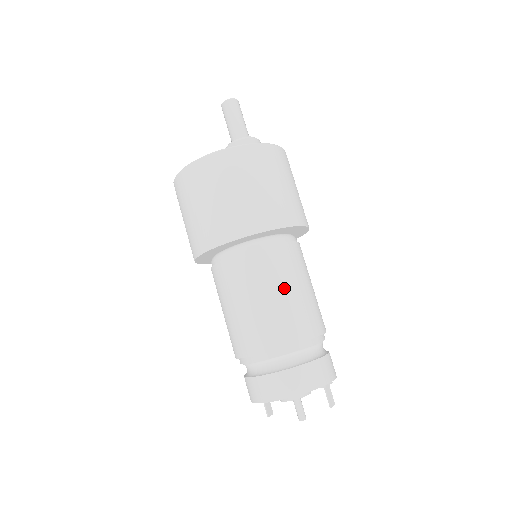
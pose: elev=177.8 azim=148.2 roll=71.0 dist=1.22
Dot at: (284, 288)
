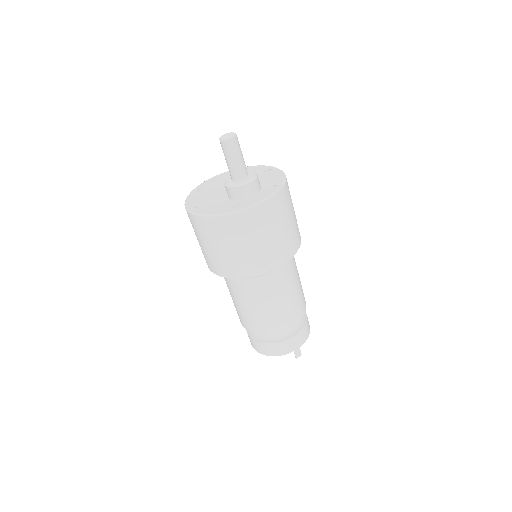
Dot at: (263, 304)
